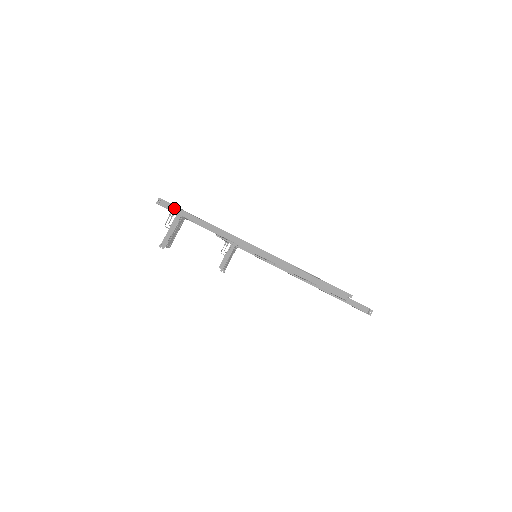
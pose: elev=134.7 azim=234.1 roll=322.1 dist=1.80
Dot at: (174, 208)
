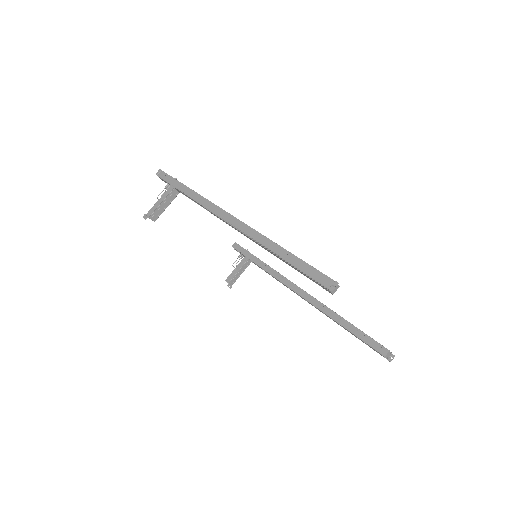
Dot at: (171, 179)
